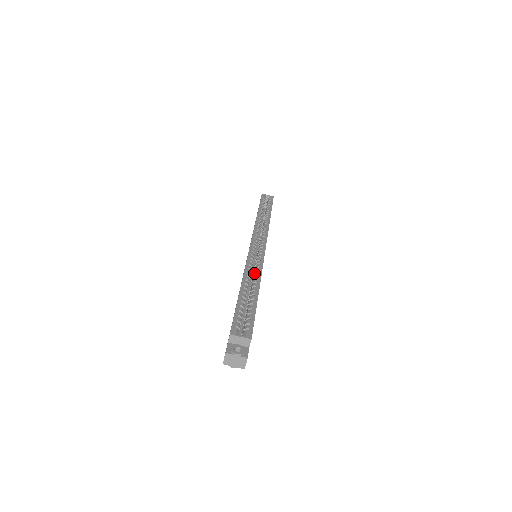
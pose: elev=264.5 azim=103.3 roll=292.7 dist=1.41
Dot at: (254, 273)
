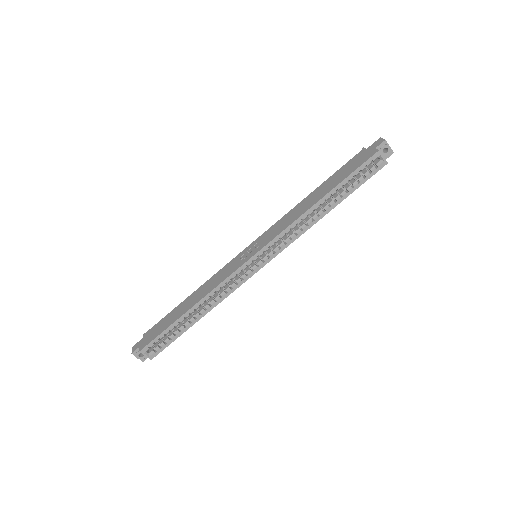
Dot at: (217, 295)
